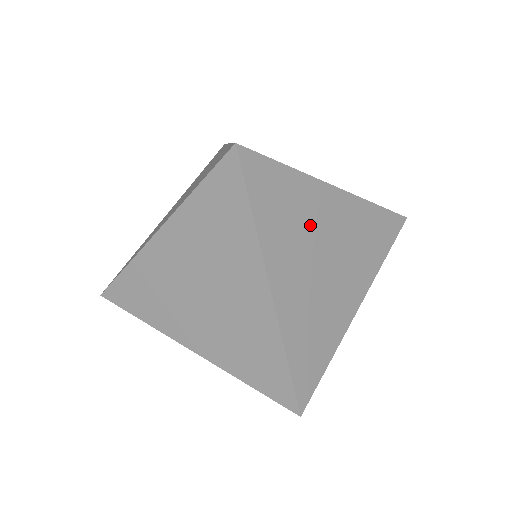
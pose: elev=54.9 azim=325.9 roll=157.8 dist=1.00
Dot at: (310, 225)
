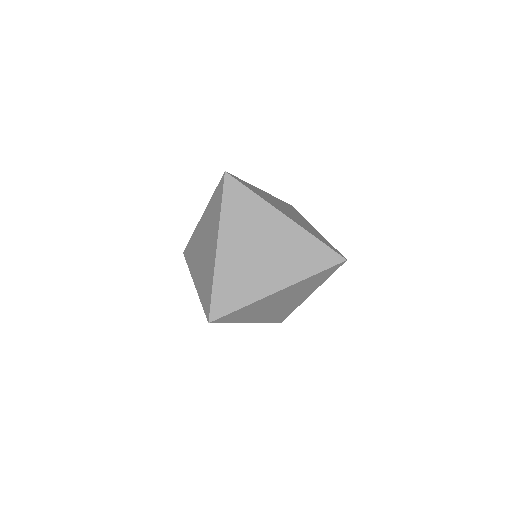
Dot at: (270, 199)
